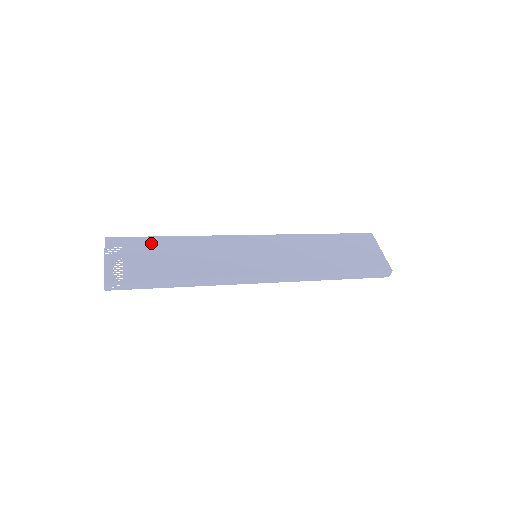
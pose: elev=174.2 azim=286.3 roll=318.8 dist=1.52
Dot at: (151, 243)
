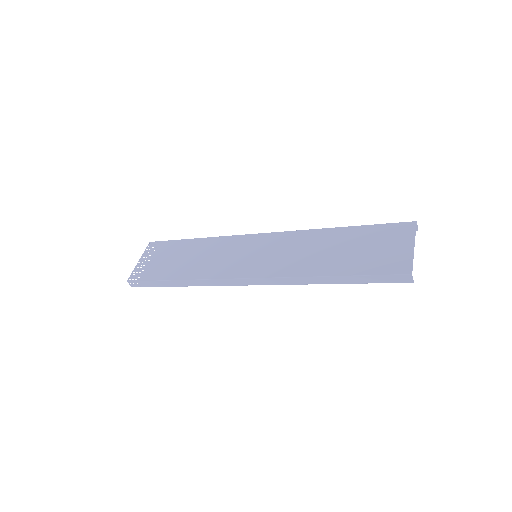
Dot at: (177, 246)
